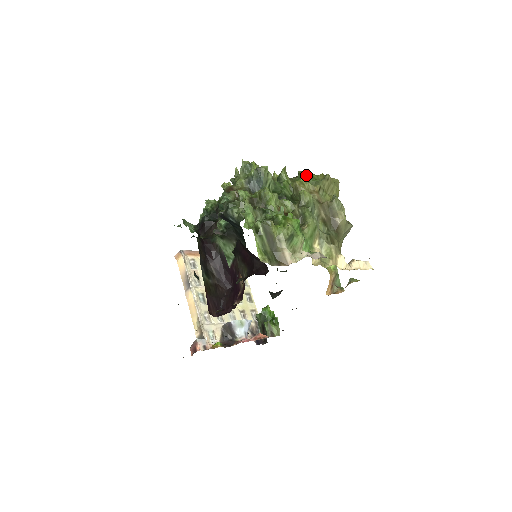
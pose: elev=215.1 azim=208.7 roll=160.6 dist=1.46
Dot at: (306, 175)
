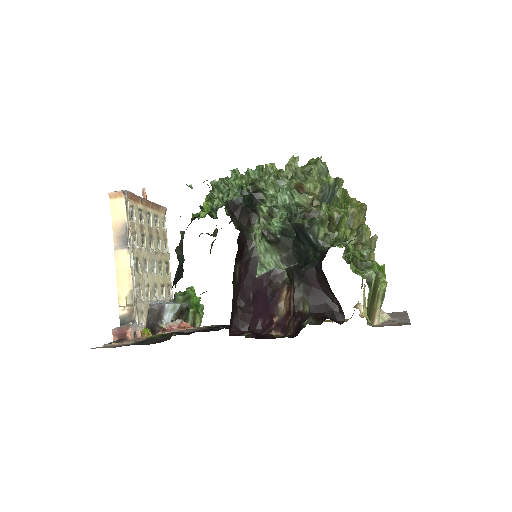
Dot at: (345, 194)
